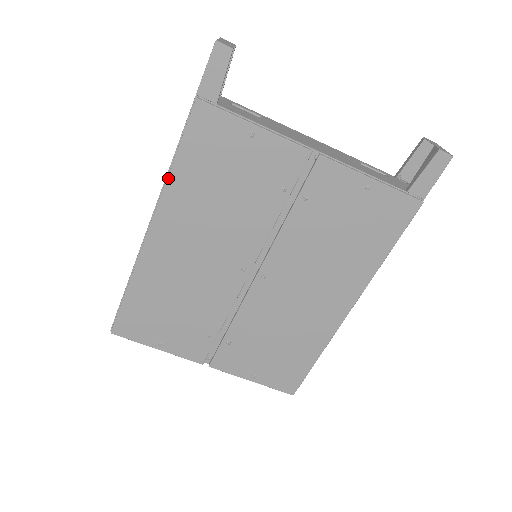
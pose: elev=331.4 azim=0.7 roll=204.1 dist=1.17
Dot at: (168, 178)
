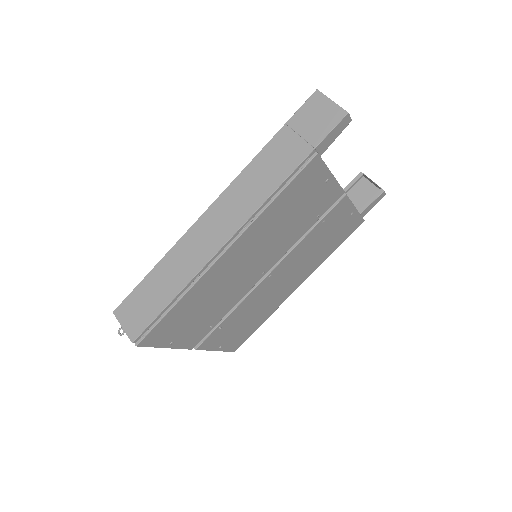
Dot at: (264, 211)
